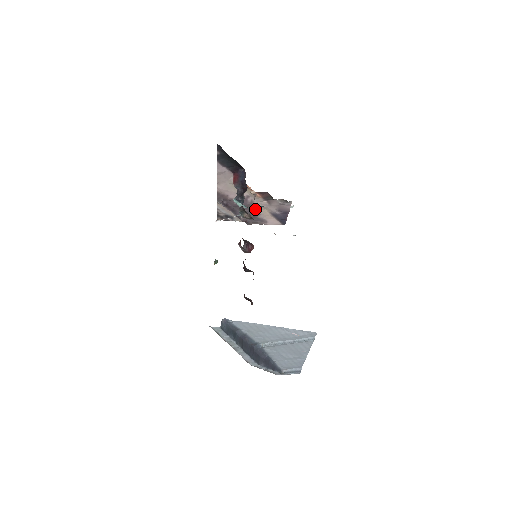
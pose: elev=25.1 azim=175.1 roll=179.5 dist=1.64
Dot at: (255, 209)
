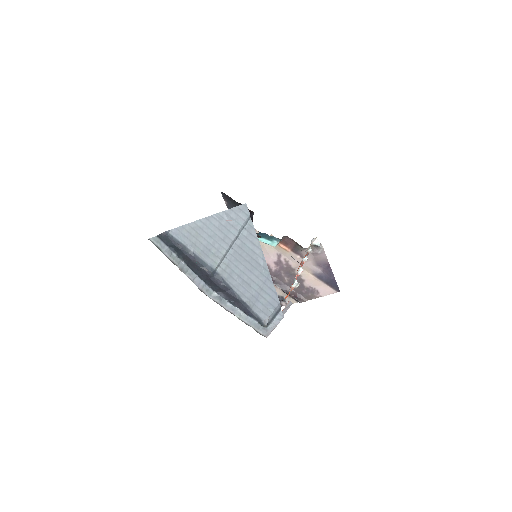
Dot at: (295, 273)
